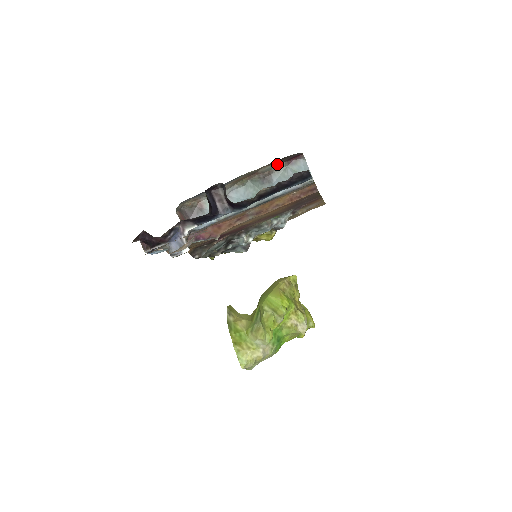
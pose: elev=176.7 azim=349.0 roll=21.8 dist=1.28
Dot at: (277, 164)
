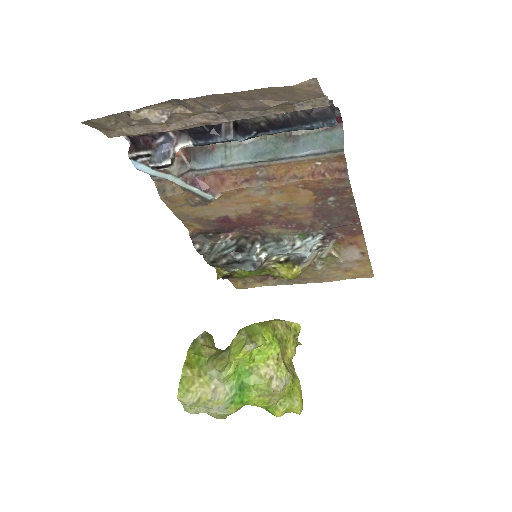
Dot at: occluded
